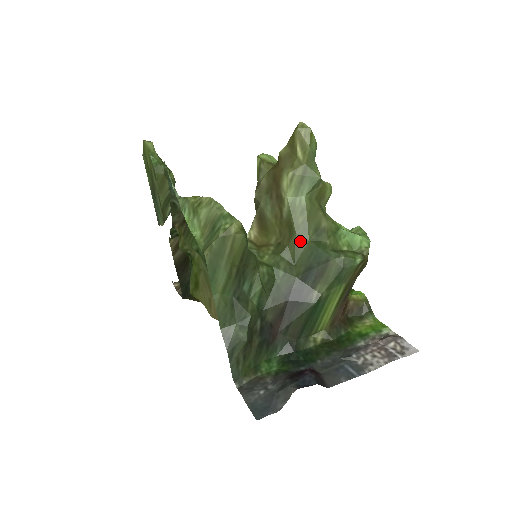
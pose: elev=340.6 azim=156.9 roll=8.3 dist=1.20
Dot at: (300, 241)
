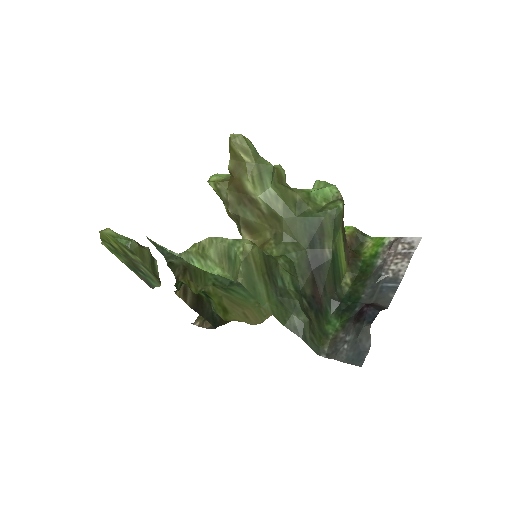
Dot at: (290, 222)
